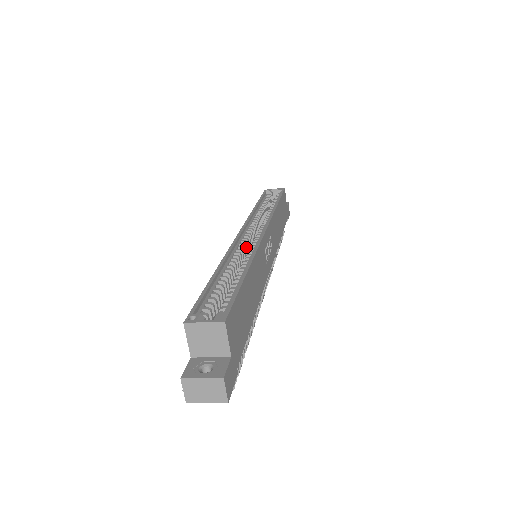
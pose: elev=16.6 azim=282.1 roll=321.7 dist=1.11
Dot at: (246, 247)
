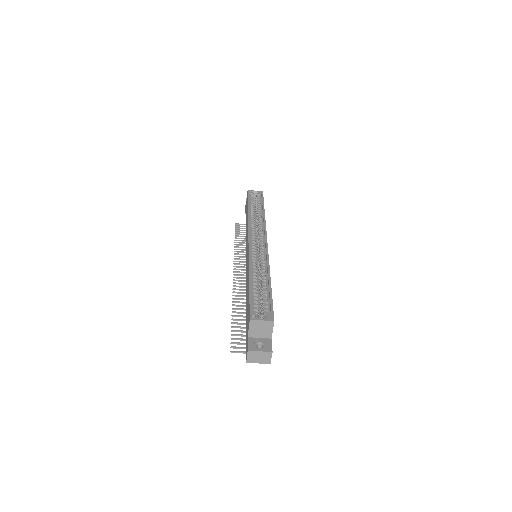
Dot at: occluded
